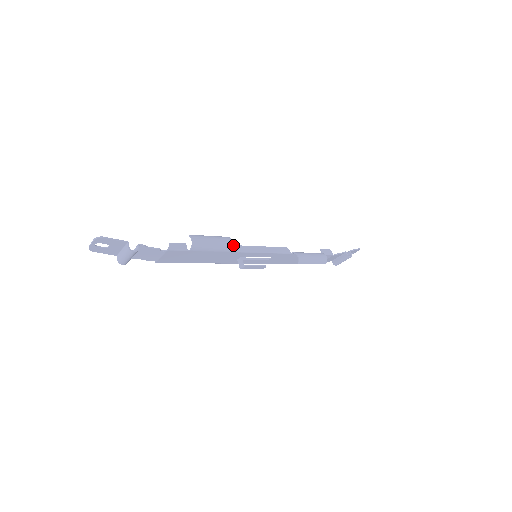
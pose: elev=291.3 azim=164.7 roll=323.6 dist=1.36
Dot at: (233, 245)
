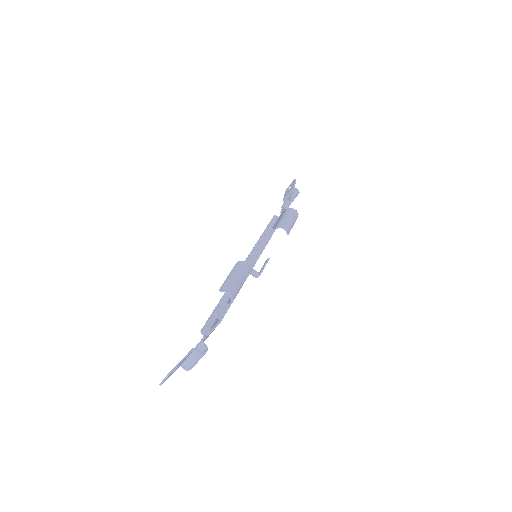
Dot at: occluded
